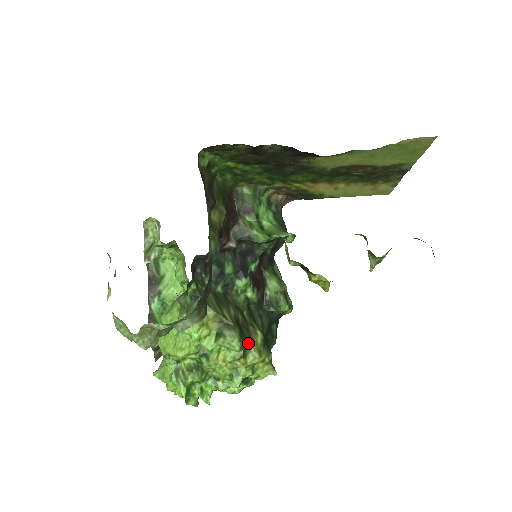
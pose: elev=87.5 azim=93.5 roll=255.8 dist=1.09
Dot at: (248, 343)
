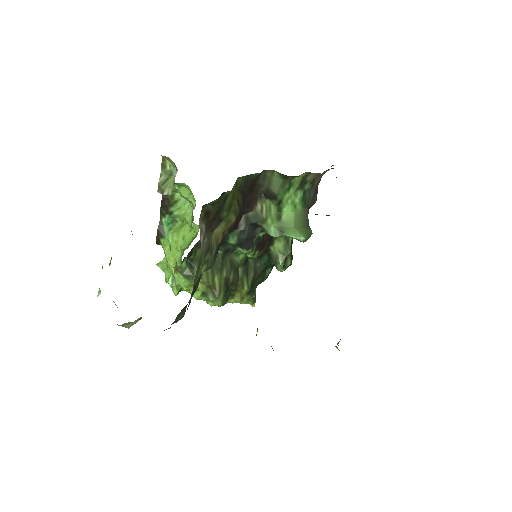
Dot at: (233, 294)
